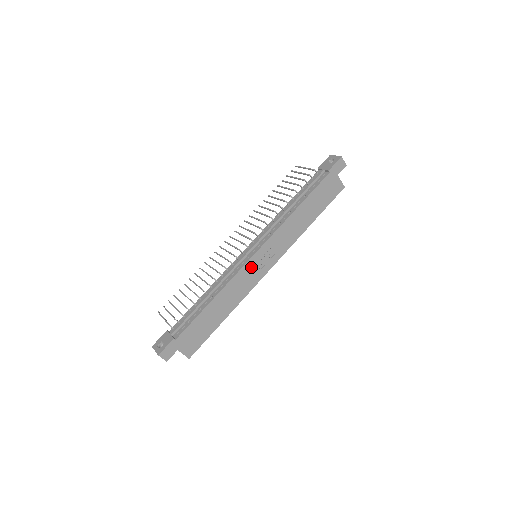
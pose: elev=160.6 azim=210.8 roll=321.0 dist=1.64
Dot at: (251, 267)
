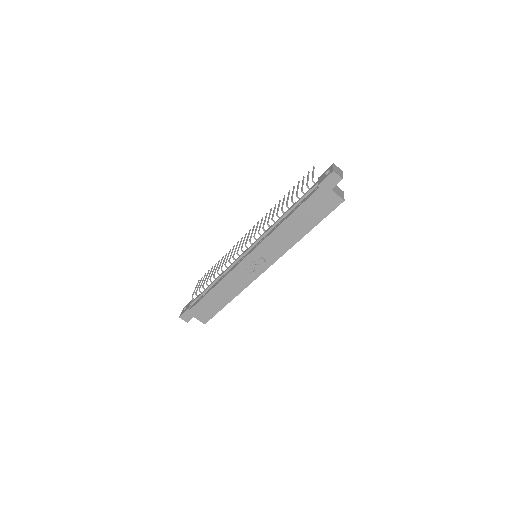
Dot at: (245, 267)
